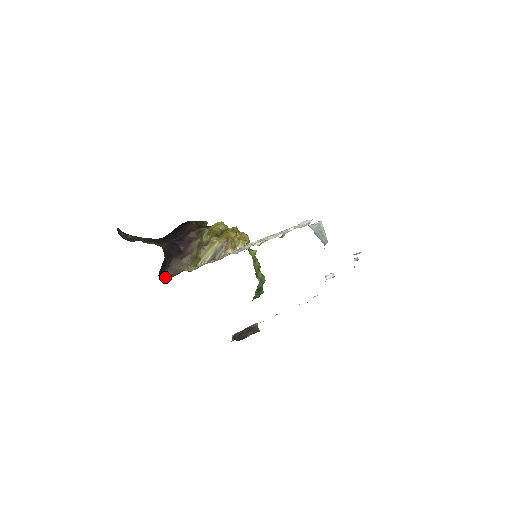
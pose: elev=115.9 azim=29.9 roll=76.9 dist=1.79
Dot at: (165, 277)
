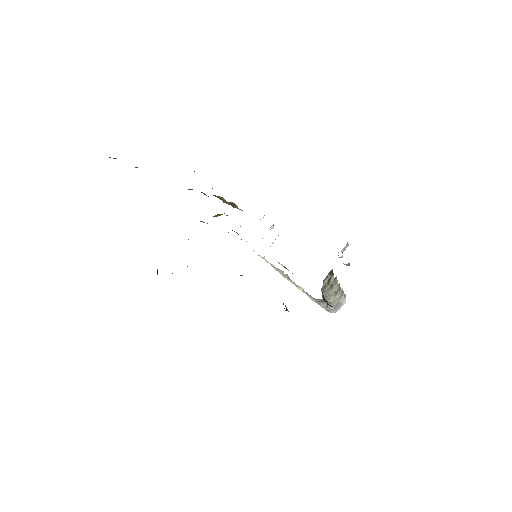
Dot at: occluded
